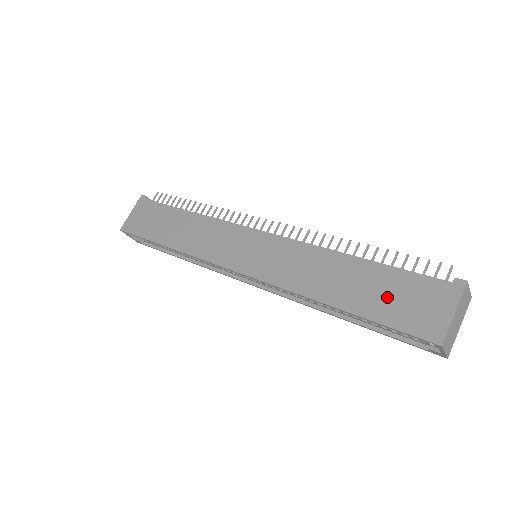
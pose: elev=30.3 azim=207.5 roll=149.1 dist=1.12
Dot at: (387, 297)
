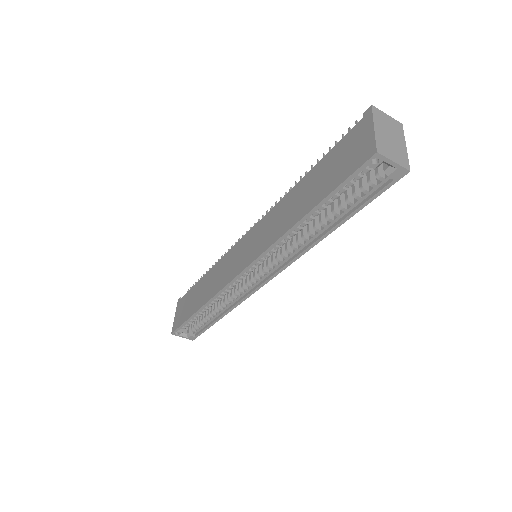
Dot at: (331, 172)
